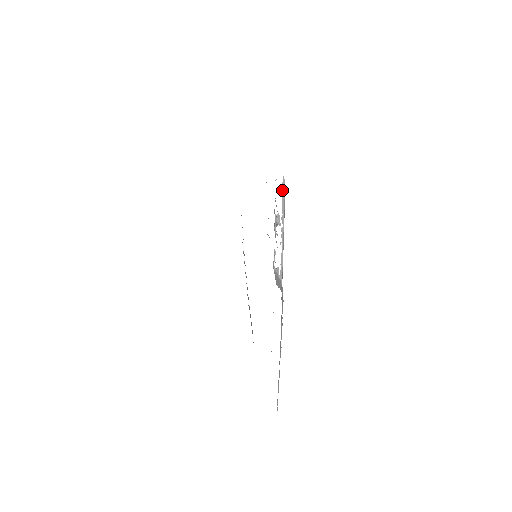
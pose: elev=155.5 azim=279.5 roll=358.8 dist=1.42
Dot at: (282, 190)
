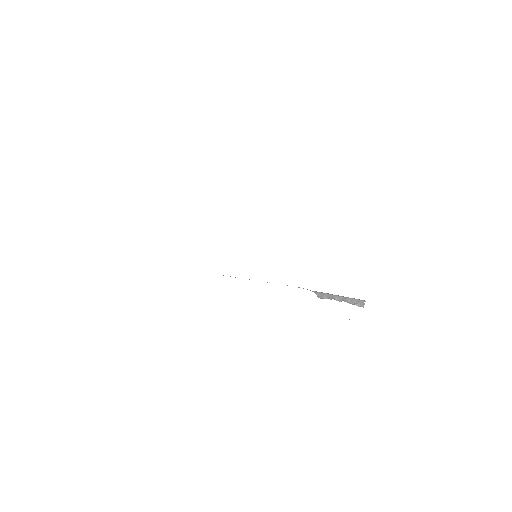
Dot at: occluded
